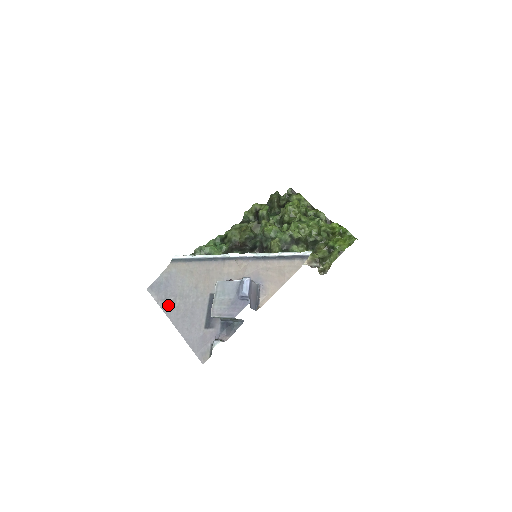
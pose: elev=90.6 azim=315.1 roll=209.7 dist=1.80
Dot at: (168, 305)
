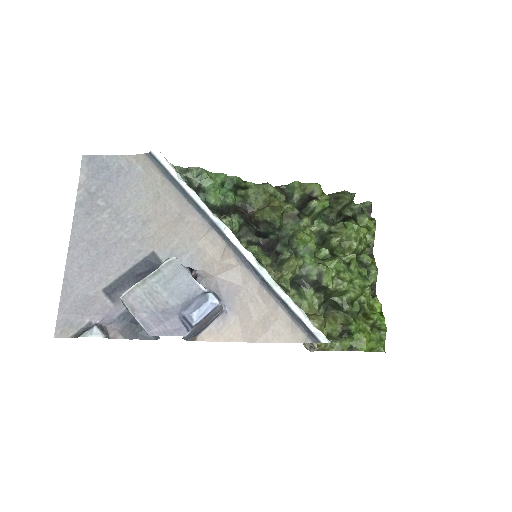
Dot at: (88, 206)
